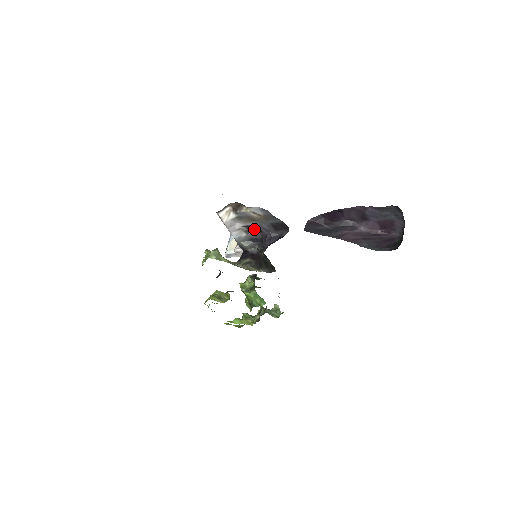
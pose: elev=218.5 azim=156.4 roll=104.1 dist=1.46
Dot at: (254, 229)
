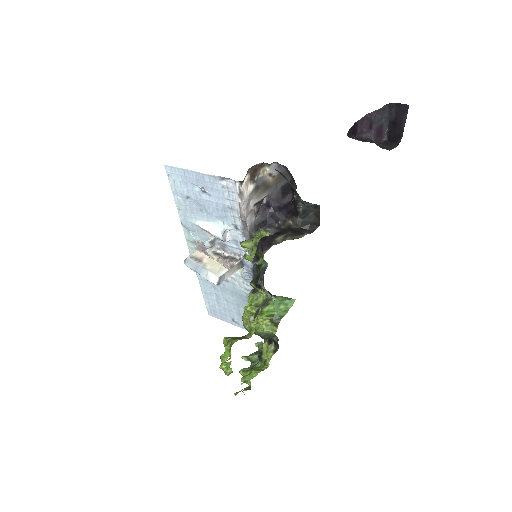
Dot at: (261, 208)
